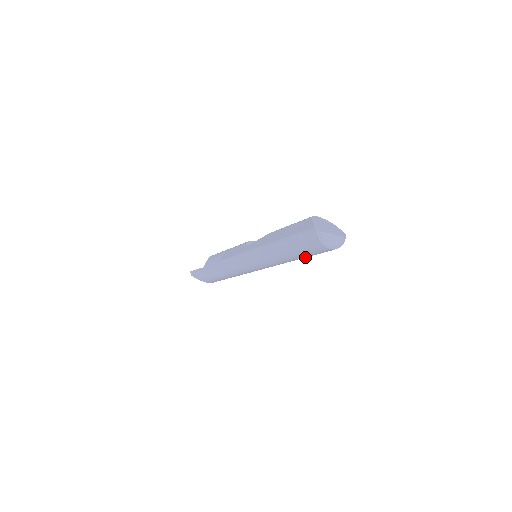
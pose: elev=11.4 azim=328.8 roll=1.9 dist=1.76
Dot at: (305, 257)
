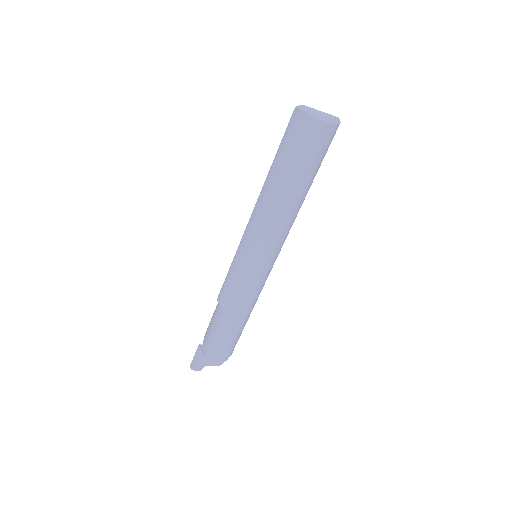
Dot at: (304, 178)
